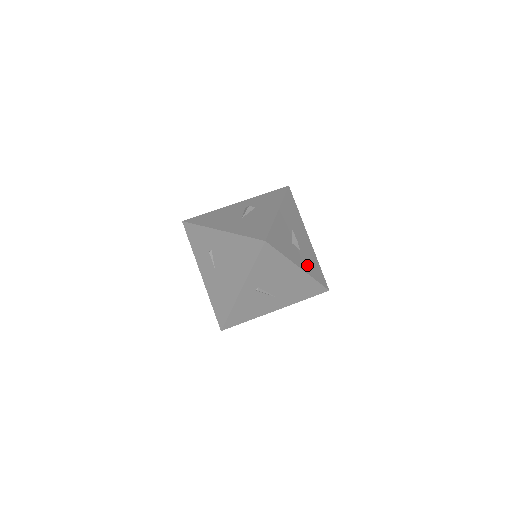
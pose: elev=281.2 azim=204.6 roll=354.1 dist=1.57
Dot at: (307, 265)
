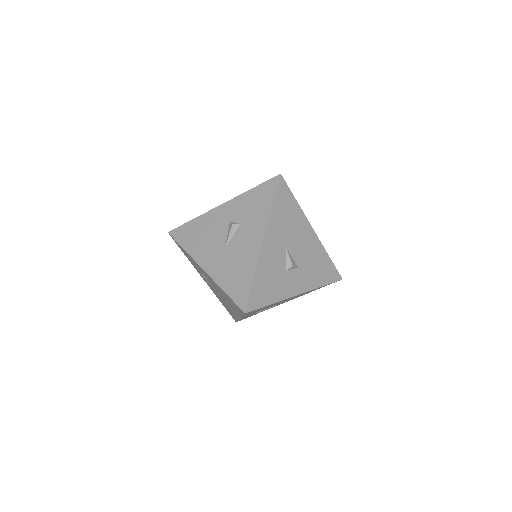
Dot at: (309, 278)
